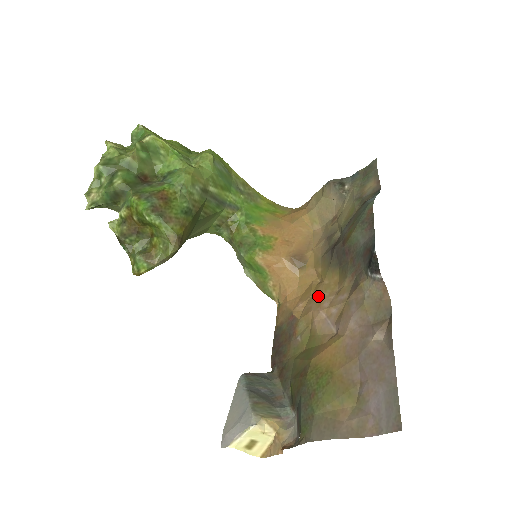
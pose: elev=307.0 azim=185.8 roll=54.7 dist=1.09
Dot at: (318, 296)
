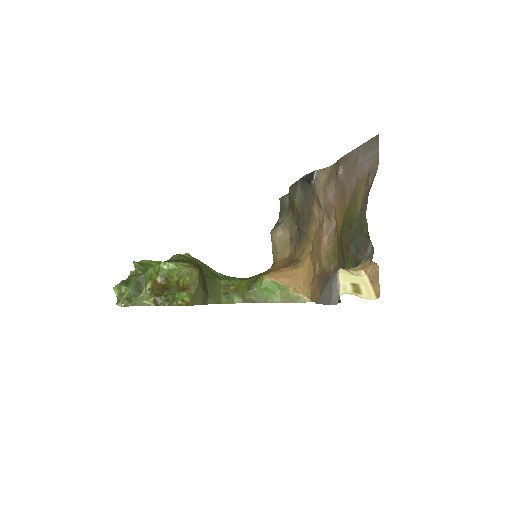
Dot at: (316, 246)
